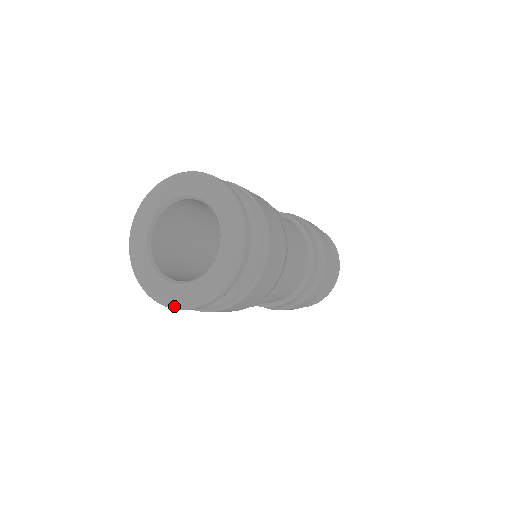
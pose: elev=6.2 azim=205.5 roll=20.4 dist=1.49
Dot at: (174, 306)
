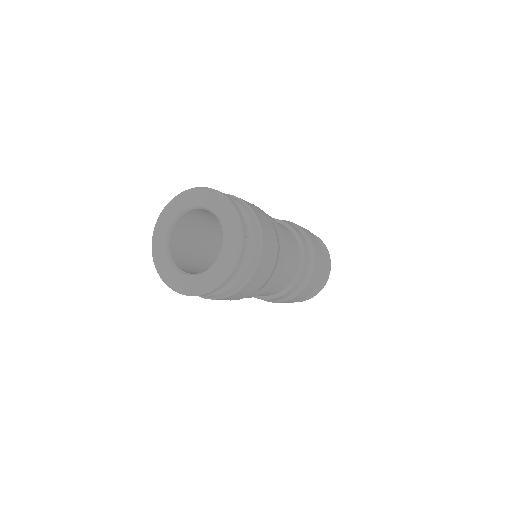
Dot at: (171, 287)
